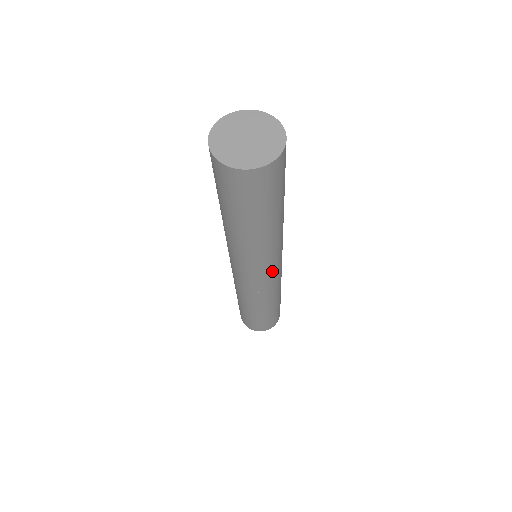
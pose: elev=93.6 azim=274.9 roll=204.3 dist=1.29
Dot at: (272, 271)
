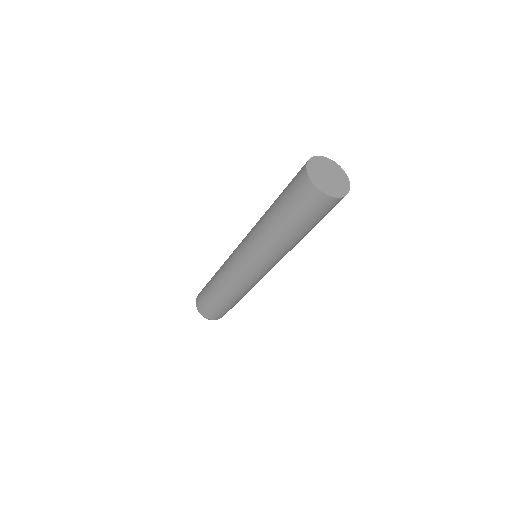
Dot at: (265, 271)
